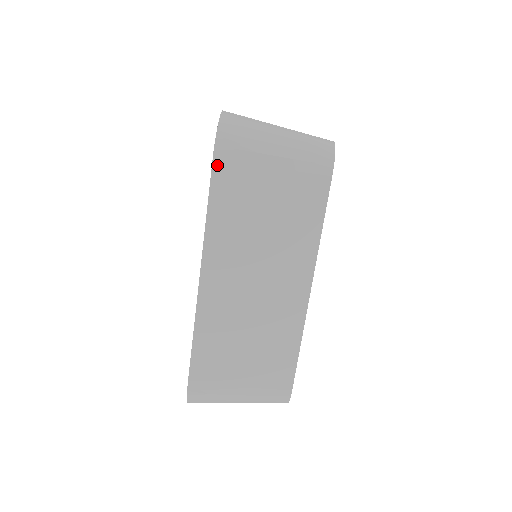
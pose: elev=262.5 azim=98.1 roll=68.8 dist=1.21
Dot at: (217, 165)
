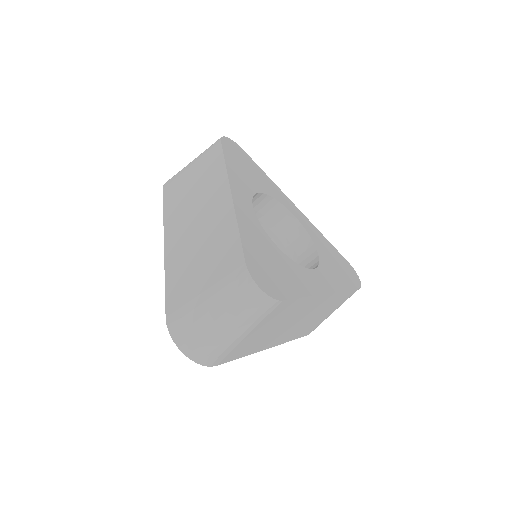
Dot at: (221, 363)
